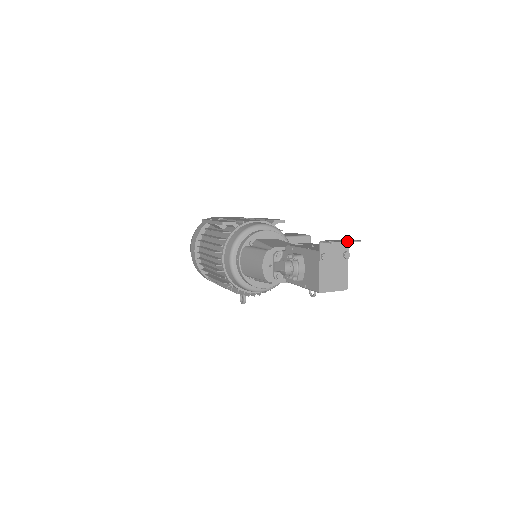
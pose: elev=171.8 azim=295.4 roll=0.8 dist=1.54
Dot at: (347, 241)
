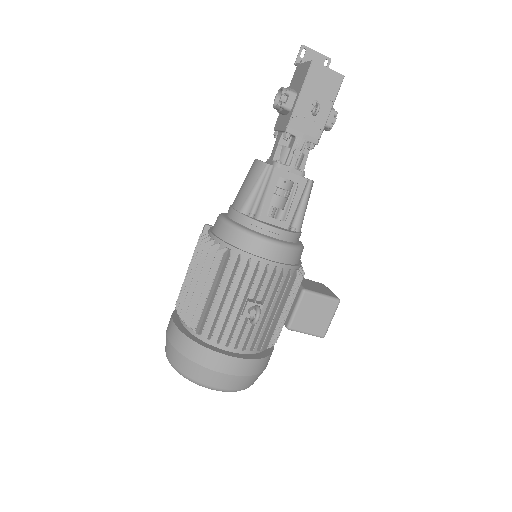
Dot at: (316, 52)
